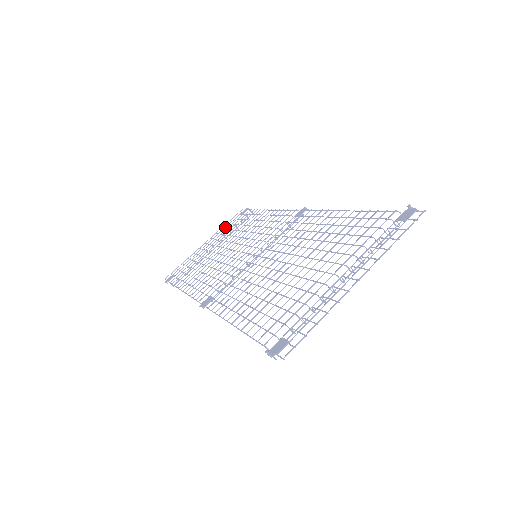
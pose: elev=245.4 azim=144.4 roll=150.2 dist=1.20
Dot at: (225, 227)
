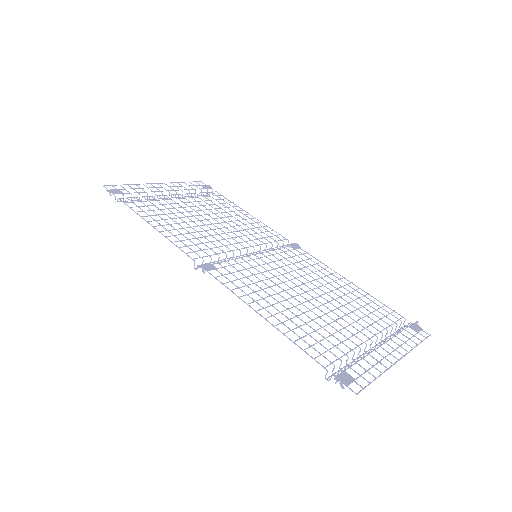
Dot at: occluded
